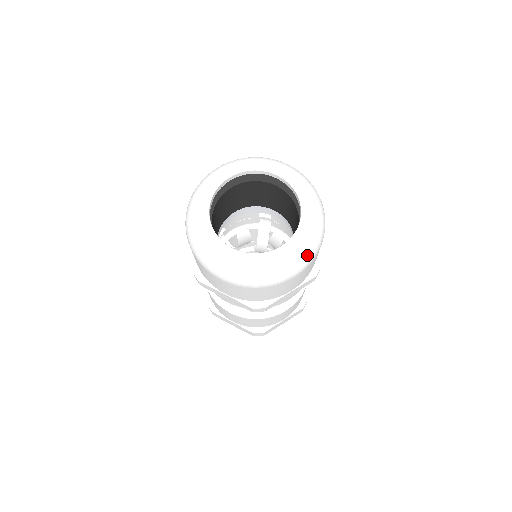
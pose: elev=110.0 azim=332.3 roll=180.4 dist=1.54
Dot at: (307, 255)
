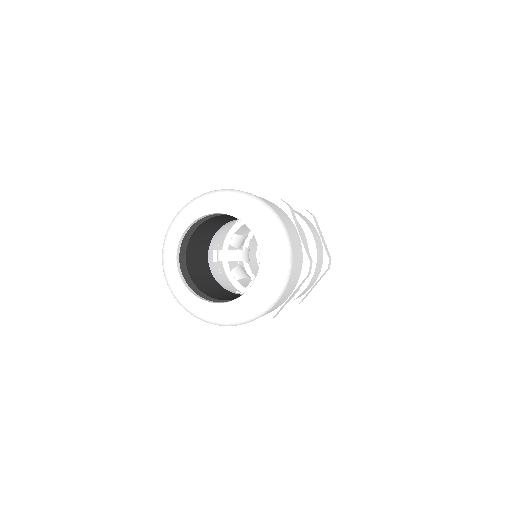
Dot at: (229, 322)
